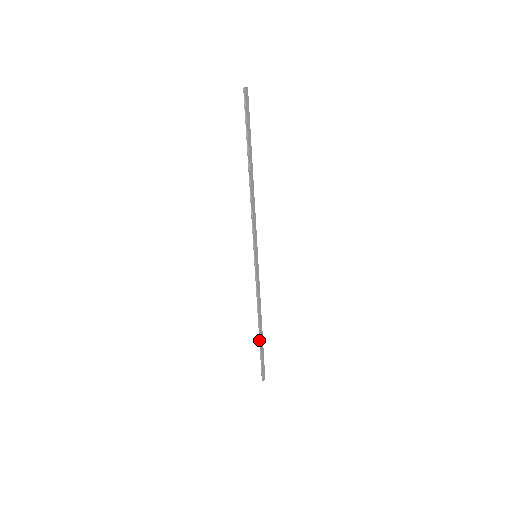
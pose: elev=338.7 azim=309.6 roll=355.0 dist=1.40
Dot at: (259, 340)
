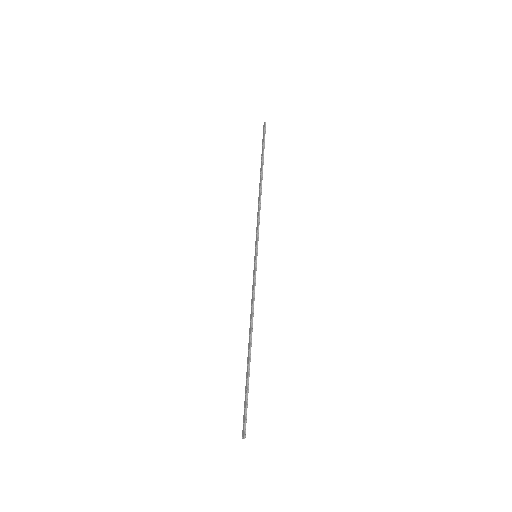
Dot at: (248, 364)
